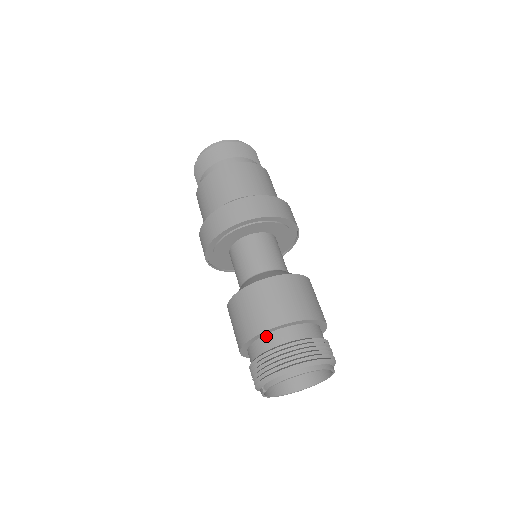
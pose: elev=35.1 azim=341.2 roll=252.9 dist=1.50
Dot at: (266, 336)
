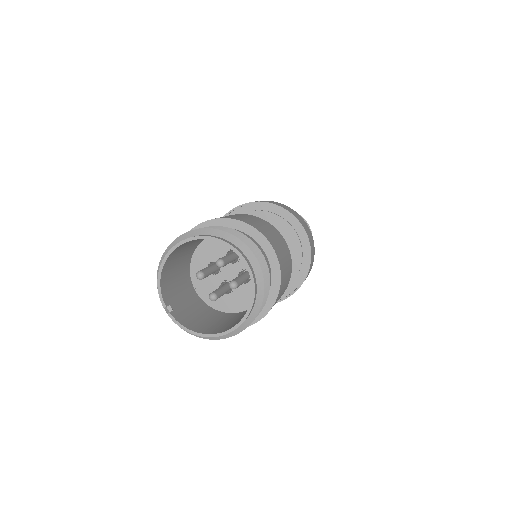
Dot at: occluded
